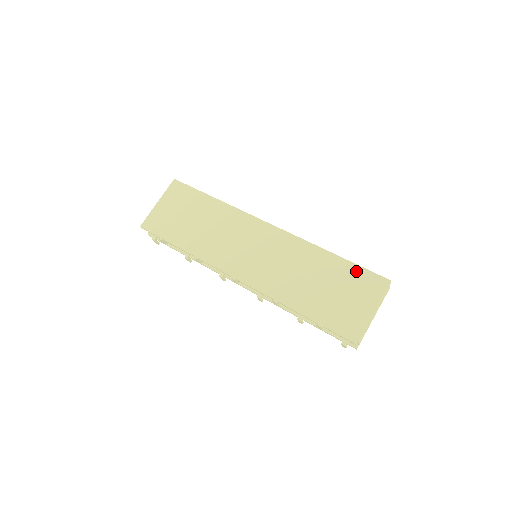
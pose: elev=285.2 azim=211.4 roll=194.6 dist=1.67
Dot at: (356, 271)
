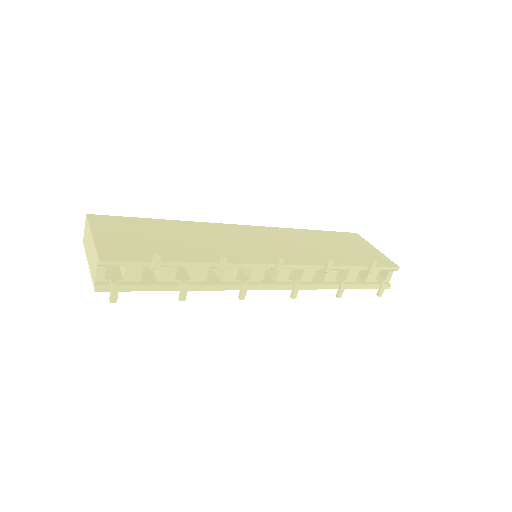
Dot at: (336, 234)
